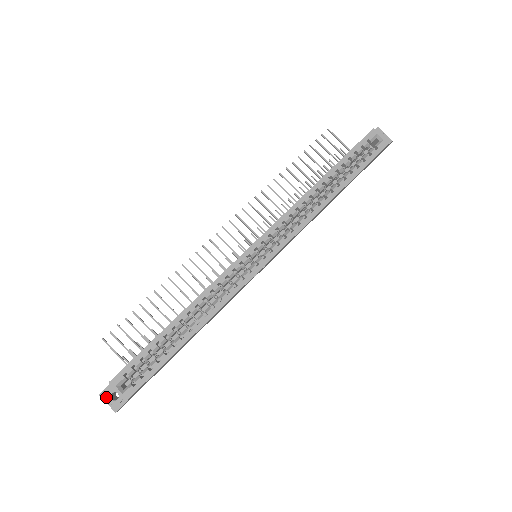
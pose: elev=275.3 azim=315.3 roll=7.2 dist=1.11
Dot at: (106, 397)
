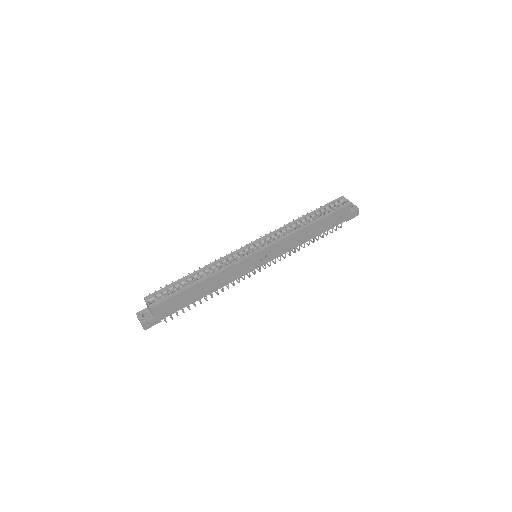
Dot at: (139, 314)
